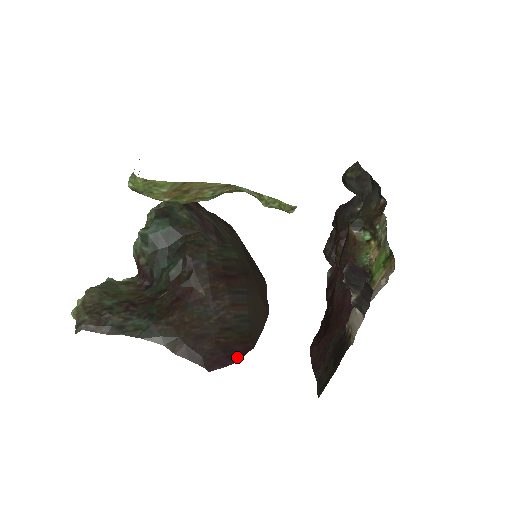
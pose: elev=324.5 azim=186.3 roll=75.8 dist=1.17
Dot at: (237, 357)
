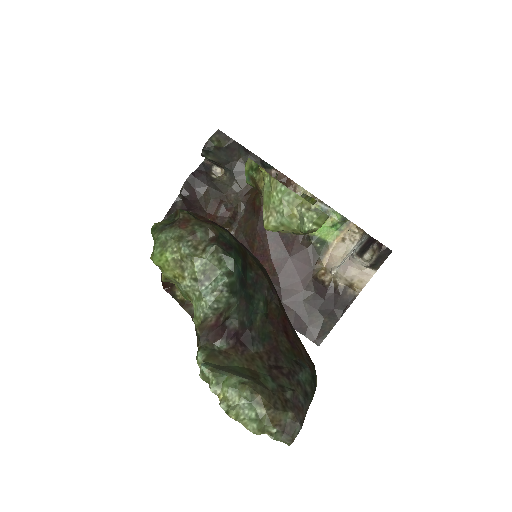
Dot at: occluded
